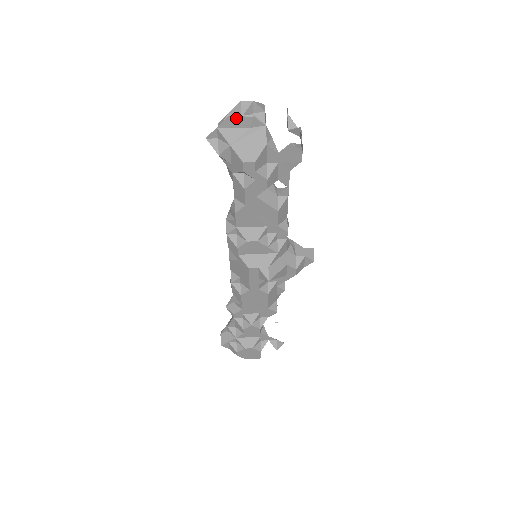
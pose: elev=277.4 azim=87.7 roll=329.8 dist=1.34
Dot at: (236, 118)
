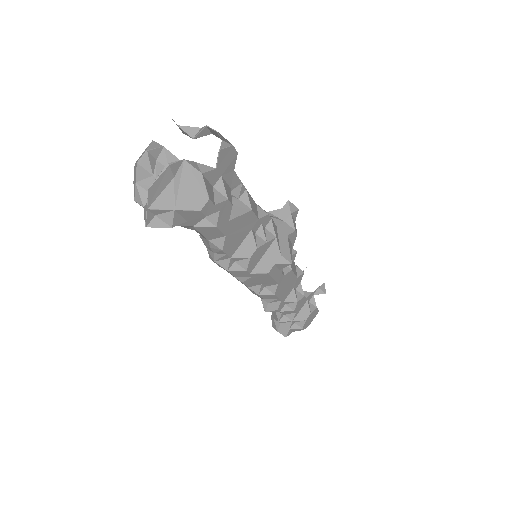
Dot at: (156, 183)
